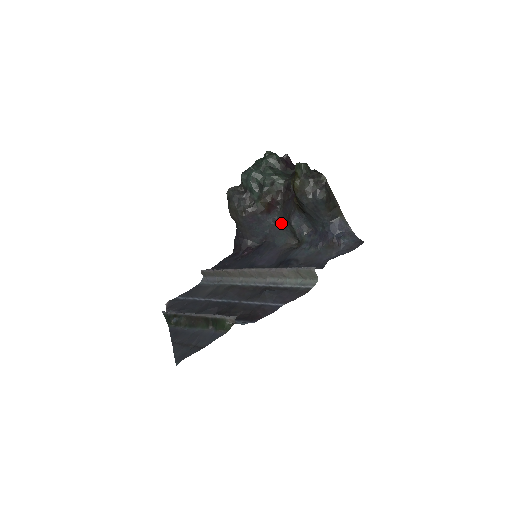
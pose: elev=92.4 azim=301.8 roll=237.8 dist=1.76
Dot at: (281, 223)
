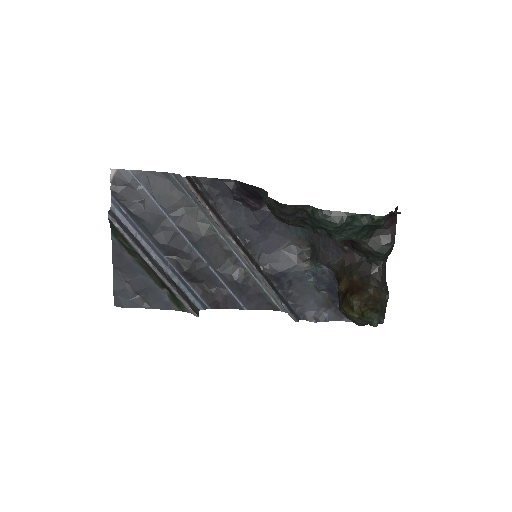
Dot at: occluded
